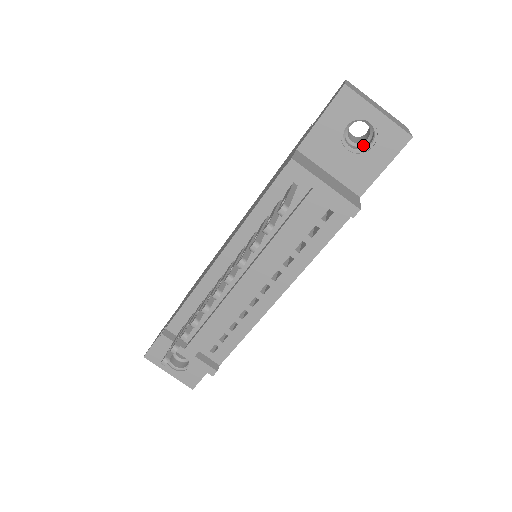
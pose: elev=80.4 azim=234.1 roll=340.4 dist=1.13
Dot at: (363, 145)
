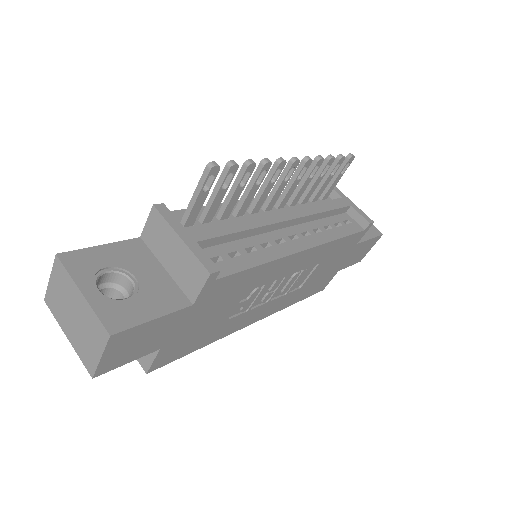
Dot at: occluded
